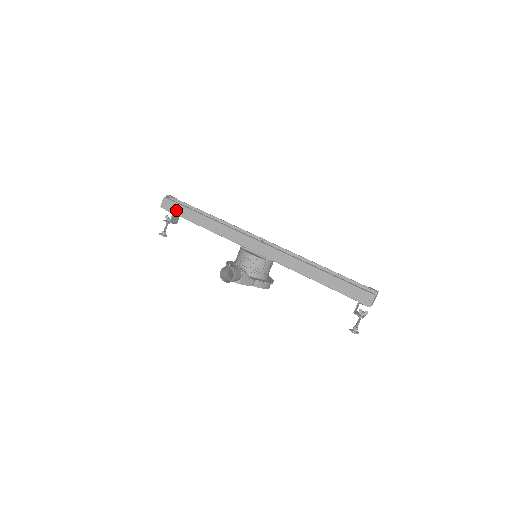
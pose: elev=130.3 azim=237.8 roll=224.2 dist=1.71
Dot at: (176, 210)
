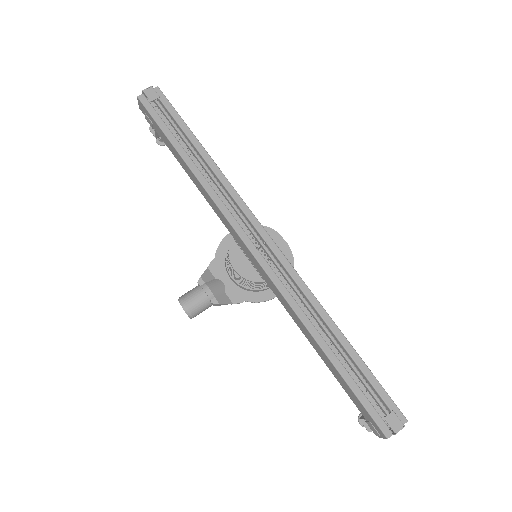
Dot at: (155, 128)
